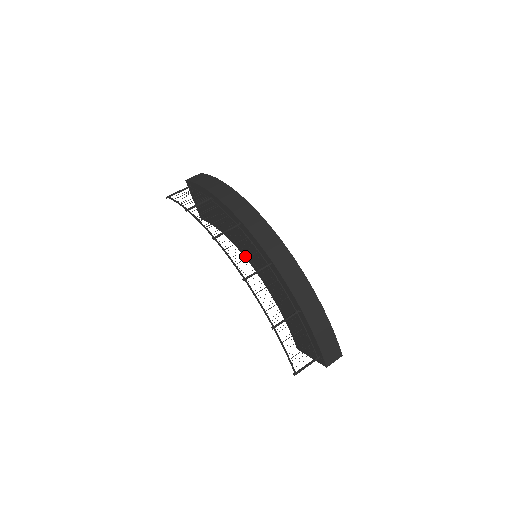
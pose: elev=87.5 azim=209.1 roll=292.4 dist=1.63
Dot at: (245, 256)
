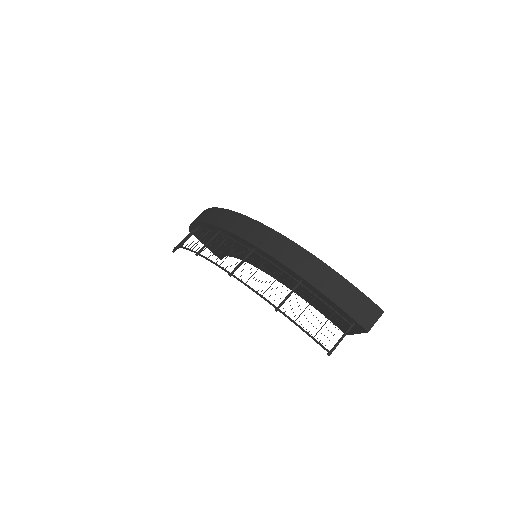
Dot at: (250, 263)
